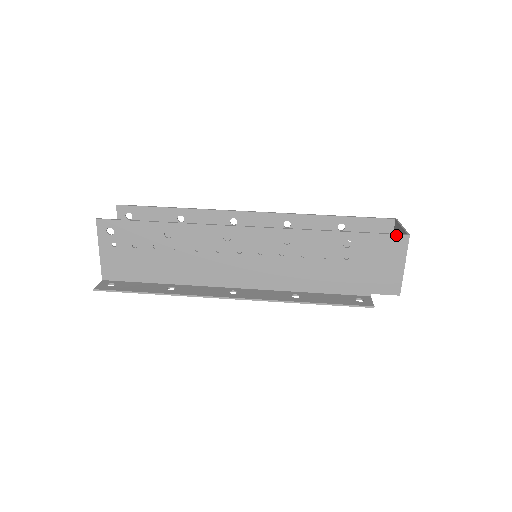
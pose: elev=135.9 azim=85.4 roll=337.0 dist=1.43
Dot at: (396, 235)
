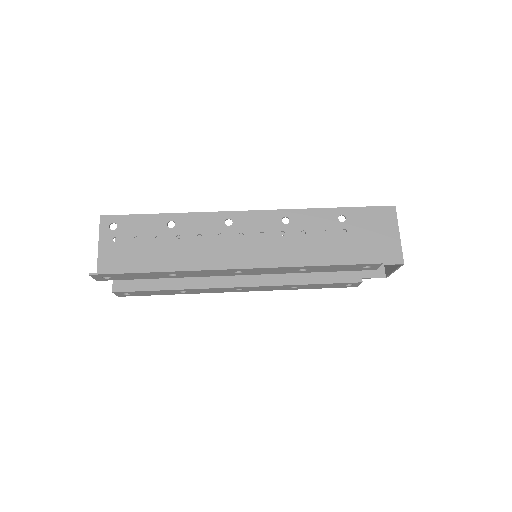
Dot at: (383, 207)
